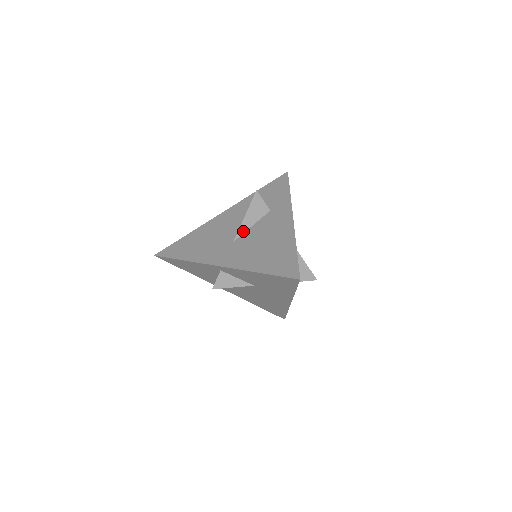
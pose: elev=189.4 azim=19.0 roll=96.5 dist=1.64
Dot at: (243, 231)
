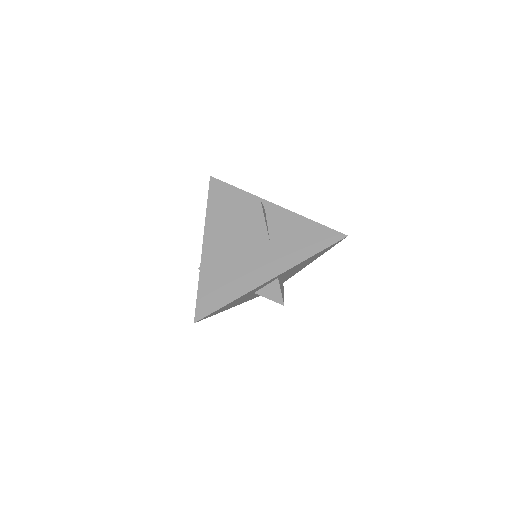
Dot at: occluded
